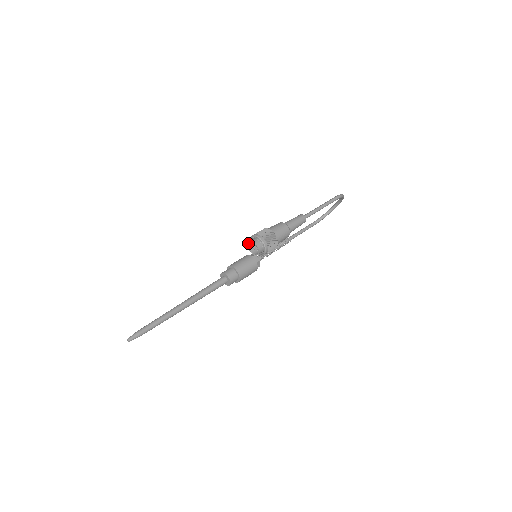
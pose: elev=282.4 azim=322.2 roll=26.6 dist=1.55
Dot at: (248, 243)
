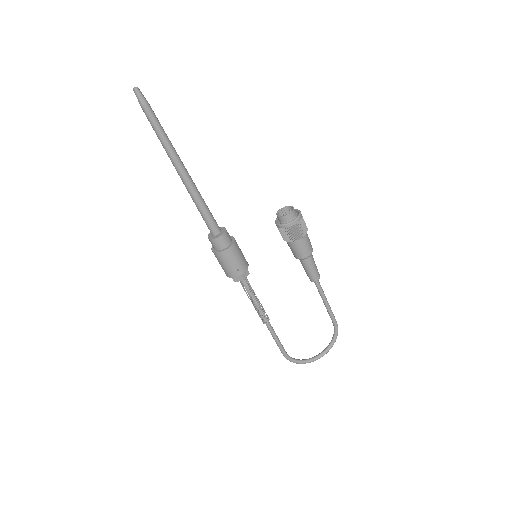
Dot at: (280, 209)
